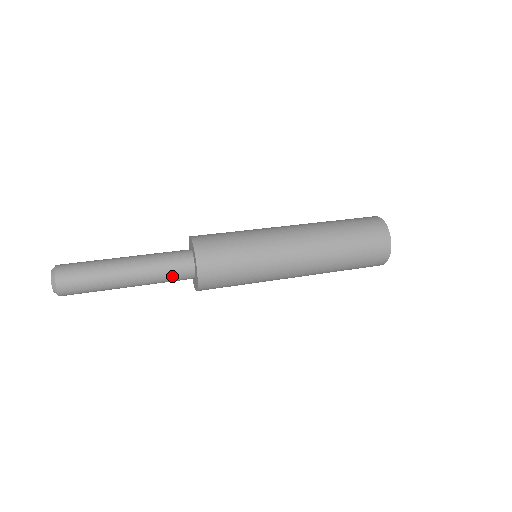
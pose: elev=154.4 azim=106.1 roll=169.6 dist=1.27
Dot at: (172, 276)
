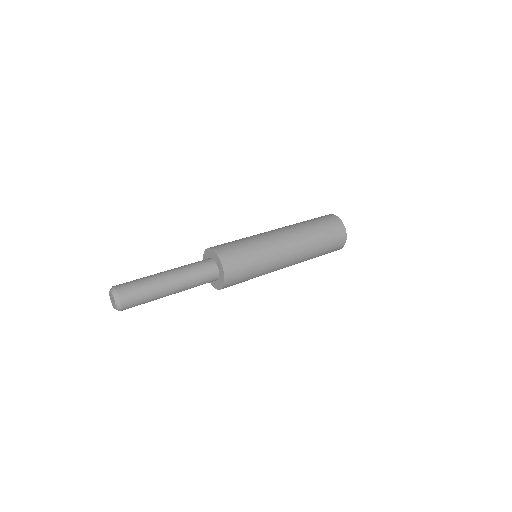
Dot at: occluded
